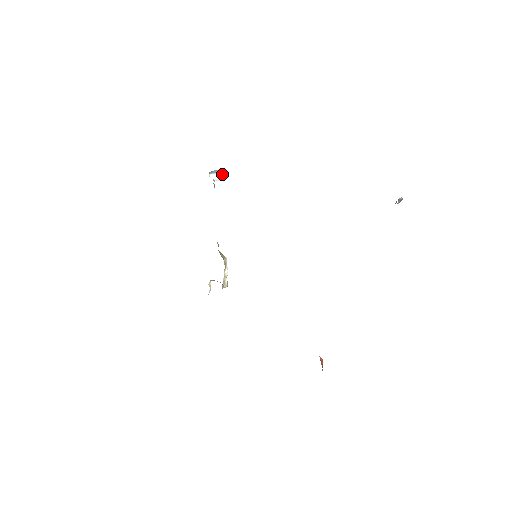
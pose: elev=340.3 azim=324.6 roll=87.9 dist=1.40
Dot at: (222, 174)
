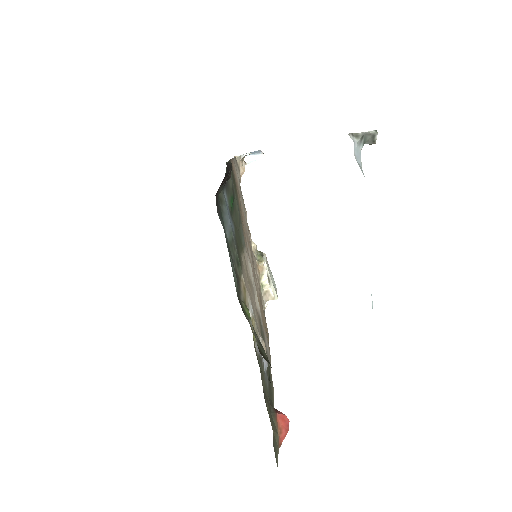
Dot at: (261, 154)
